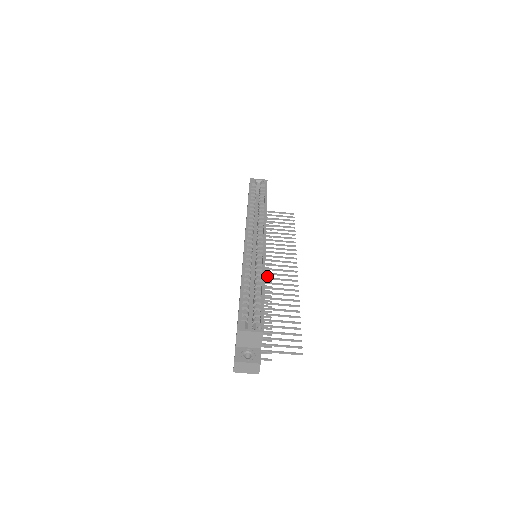
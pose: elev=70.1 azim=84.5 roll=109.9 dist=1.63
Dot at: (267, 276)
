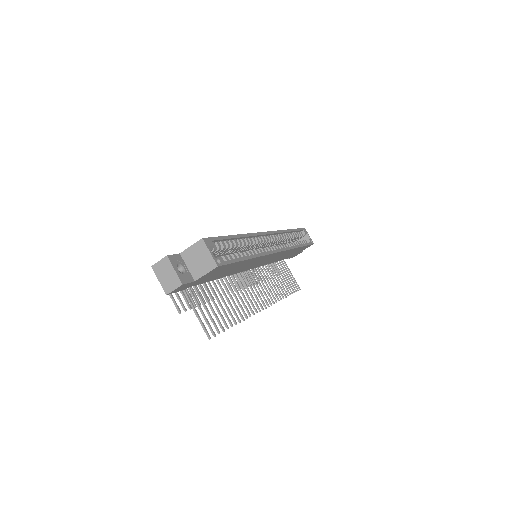
Dot at: occluded
